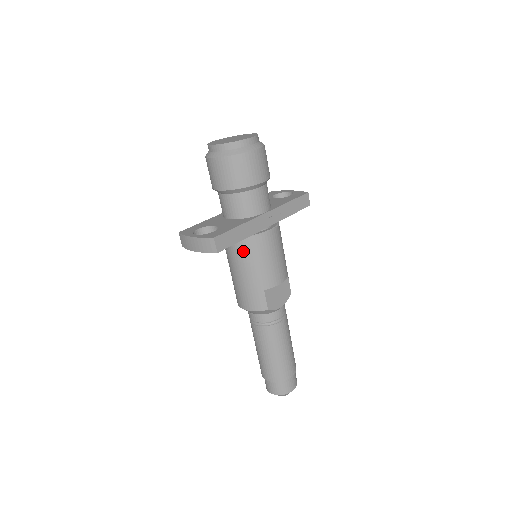
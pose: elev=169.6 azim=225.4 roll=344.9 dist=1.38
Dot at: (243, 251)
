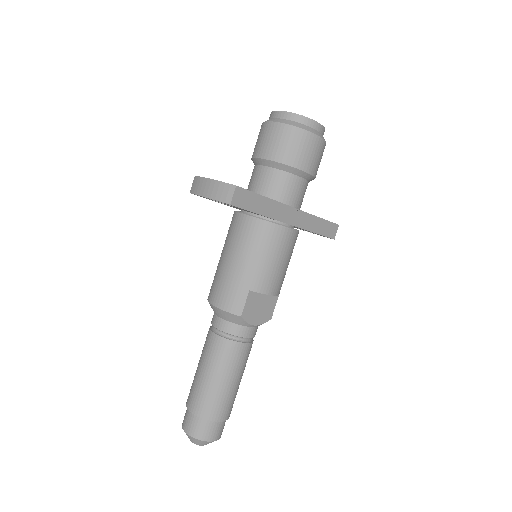
Dot at: (250, 234)
